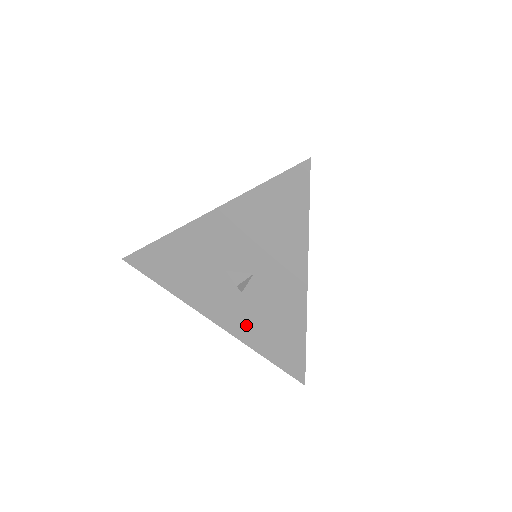
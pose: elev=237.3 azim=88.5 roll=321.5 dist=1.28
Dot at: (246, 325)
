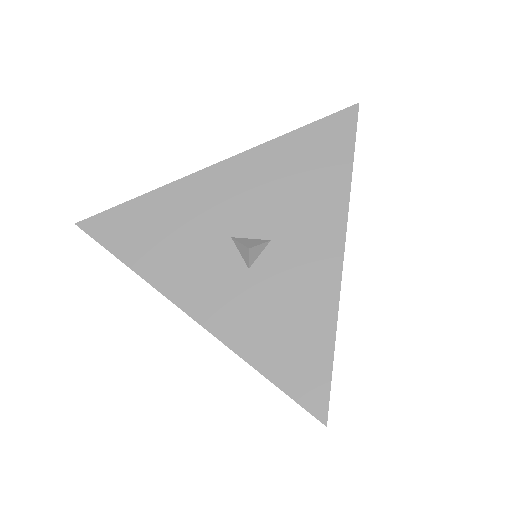
Dot at: (246, 321)
